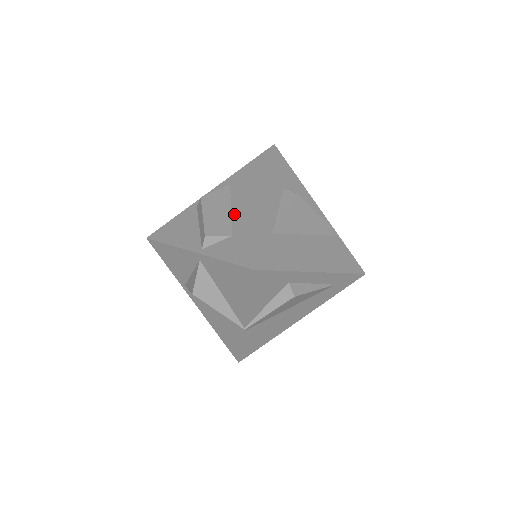
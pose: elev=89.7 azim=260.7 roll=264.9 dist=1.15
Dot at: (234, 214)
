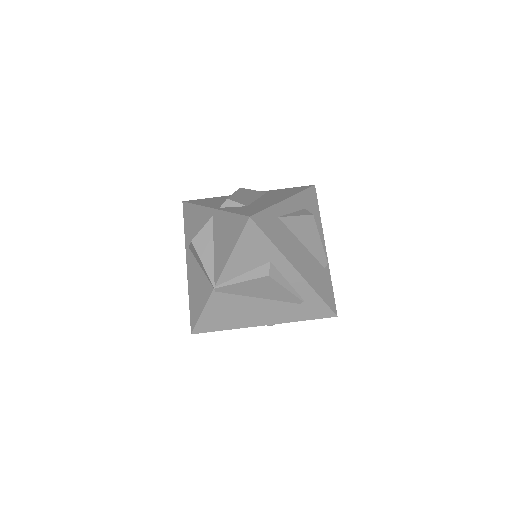
Dot at: (258, 200)
